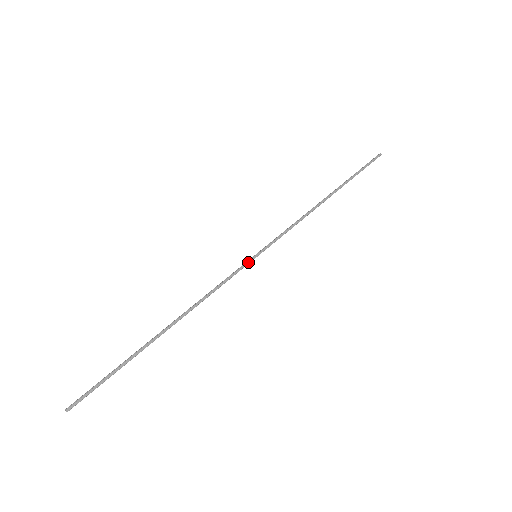
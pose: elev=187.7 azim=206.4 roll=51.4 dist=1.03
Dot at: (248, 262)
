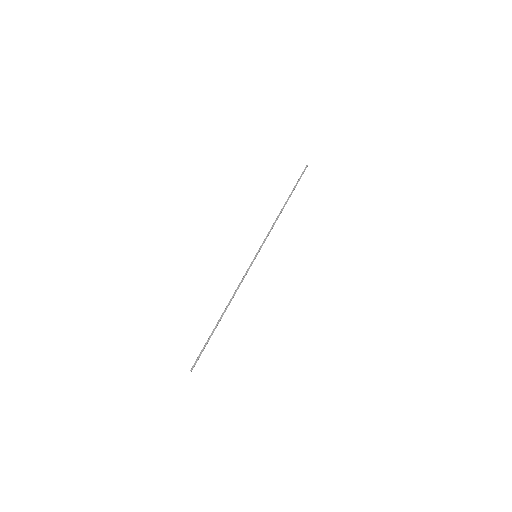
Dot at: (253, 261)
